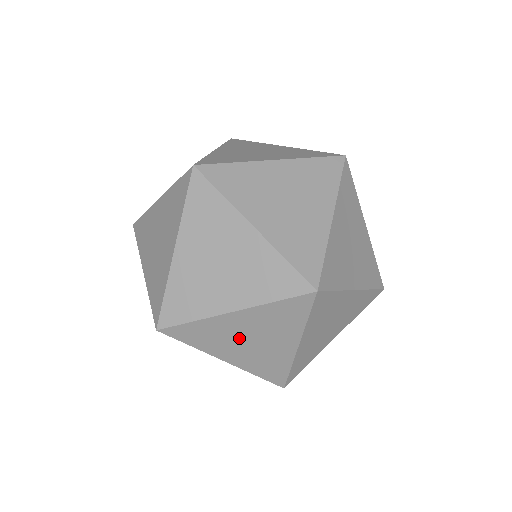
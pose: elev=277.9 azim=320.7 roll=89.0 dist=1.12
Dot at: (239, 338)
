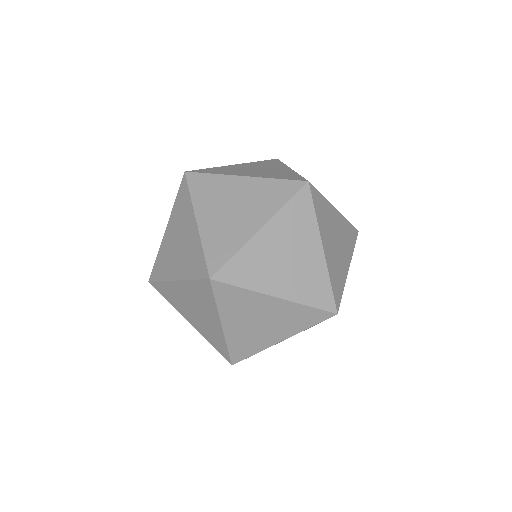
Dot at: (277, 259)
